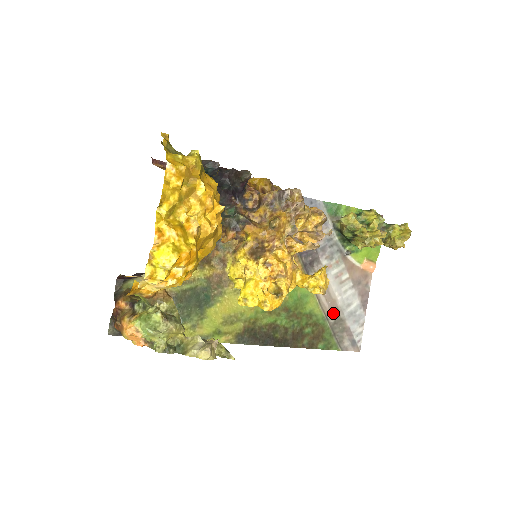
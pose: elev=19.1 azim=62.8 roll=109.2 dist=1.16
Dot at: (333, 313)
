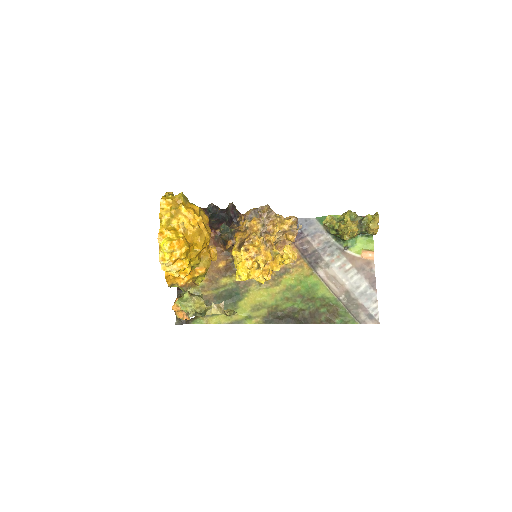
Dot at: (344, 295)
